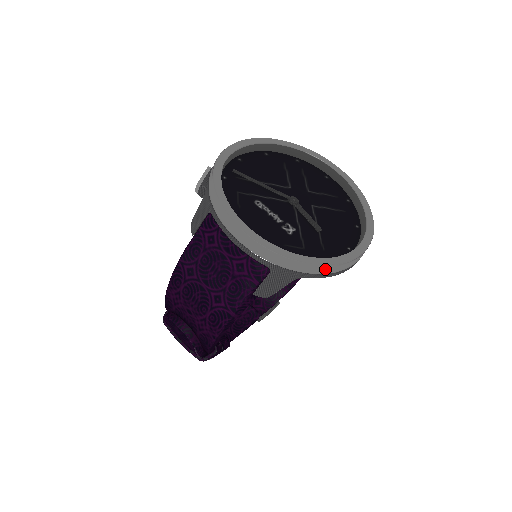
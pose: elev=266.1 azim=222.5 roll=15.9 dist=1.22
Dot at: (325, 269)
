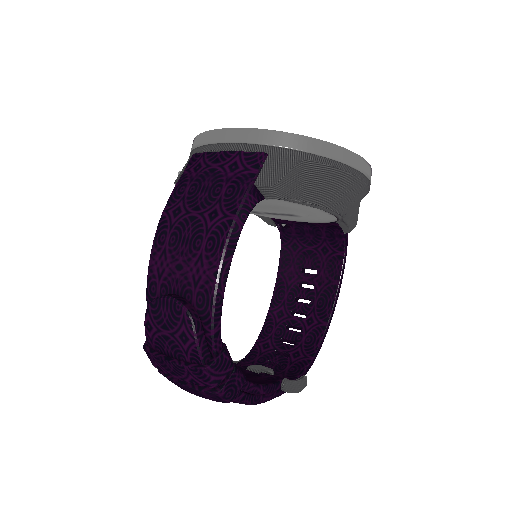
Dot at: (328, 149)
